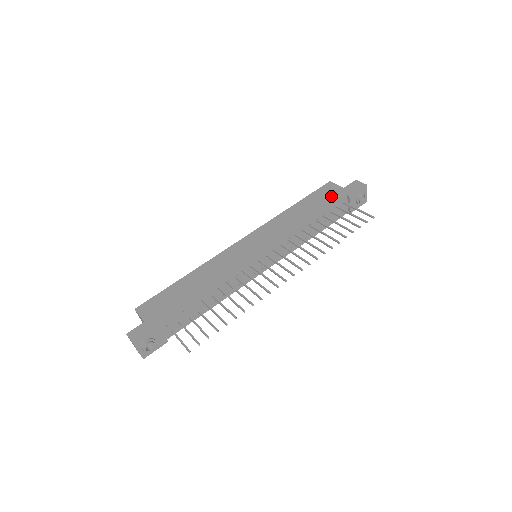
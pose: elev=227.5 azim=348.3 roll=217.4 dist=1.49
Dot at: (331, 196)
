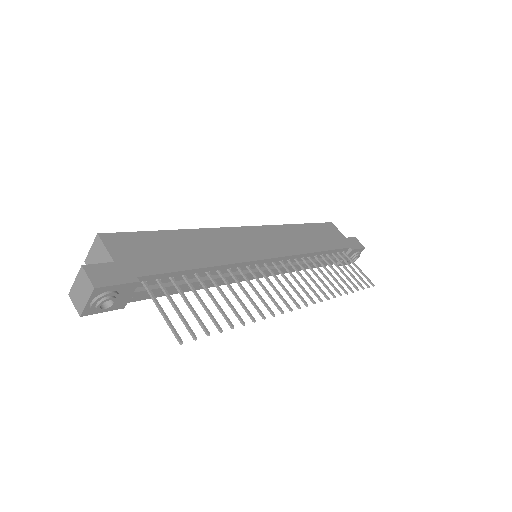
Dot at: (336, 238)
